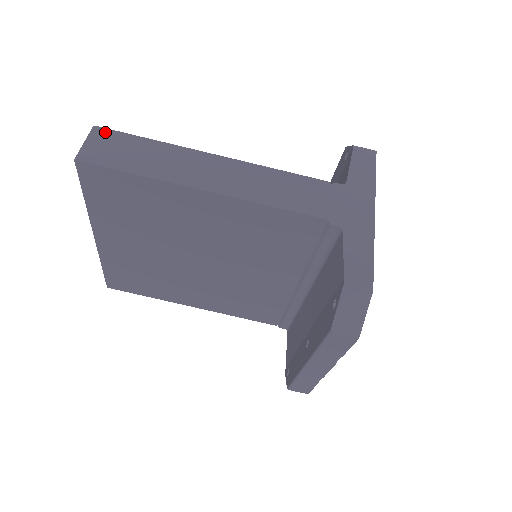
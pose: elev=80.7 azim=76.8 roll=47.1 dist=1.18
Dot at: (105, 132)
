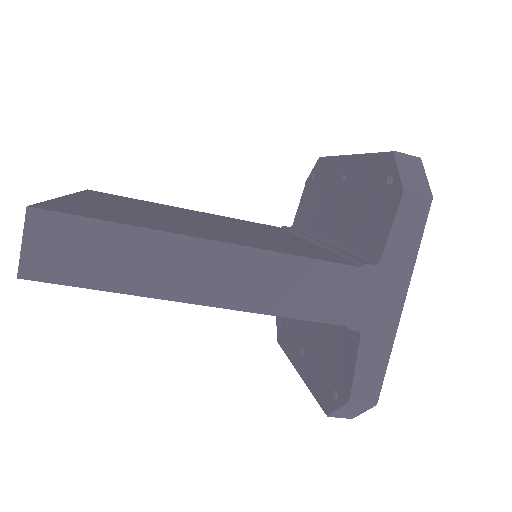
Dot at: (47, 218)
